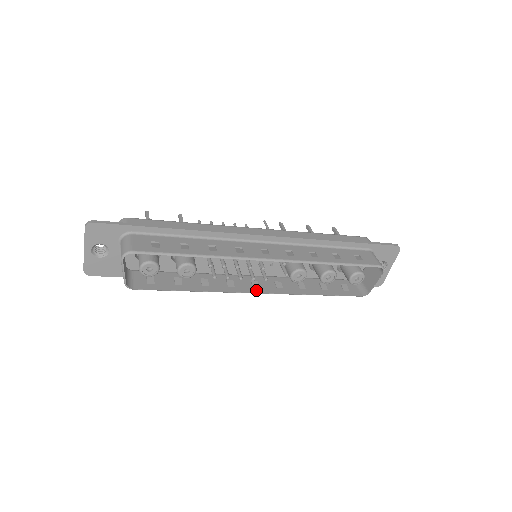
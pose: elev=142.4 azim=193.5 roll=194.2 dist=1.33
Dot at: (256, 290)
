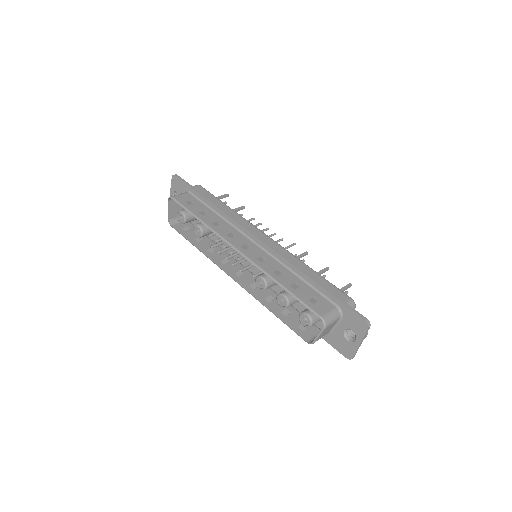
Dot at: (233, 276)
